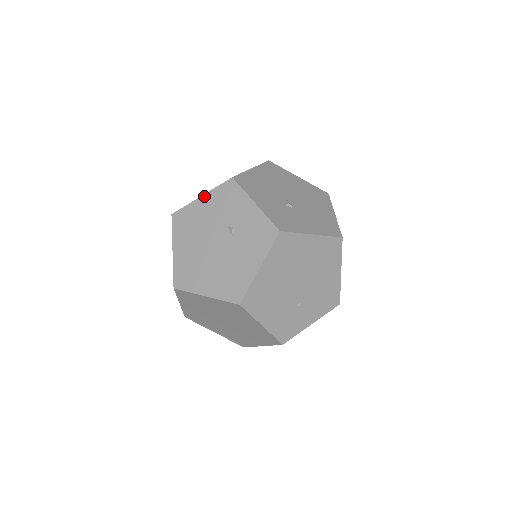
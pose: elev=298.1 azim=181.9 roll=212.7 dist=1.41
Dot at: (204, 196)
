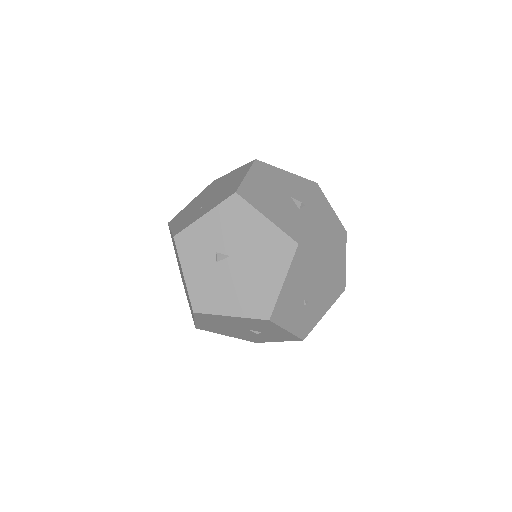
Dot at: occluded
